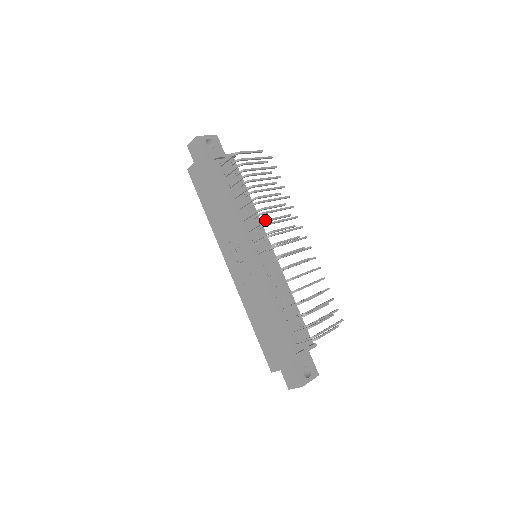
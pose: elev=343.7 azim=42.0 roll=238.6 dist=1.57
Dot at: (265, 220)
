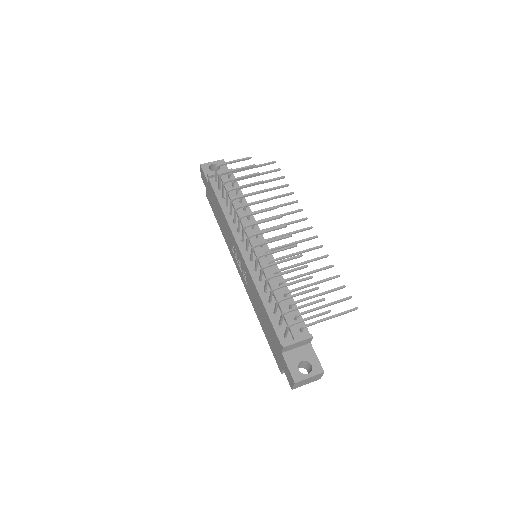
Dot at: (240, 216)
